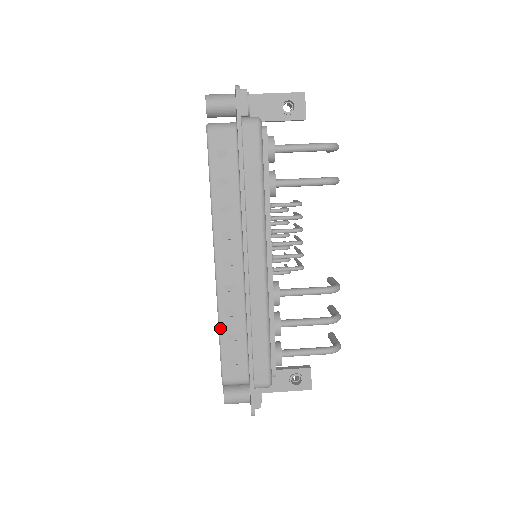
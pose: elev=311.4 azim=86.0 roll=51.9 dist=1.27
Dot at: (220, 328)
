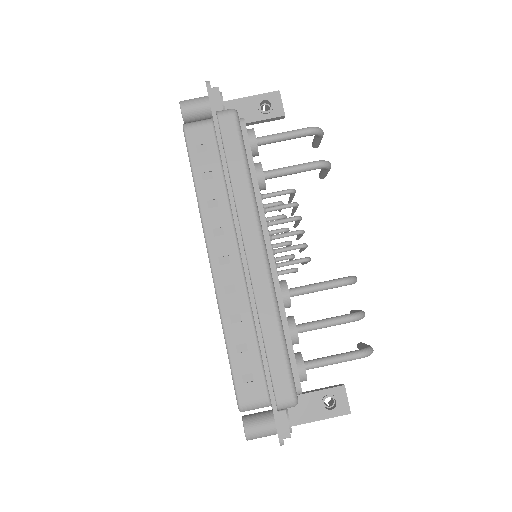
Dot at: (226, 338)
